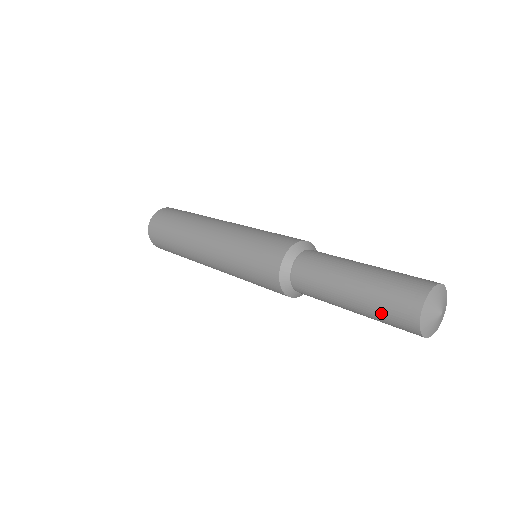
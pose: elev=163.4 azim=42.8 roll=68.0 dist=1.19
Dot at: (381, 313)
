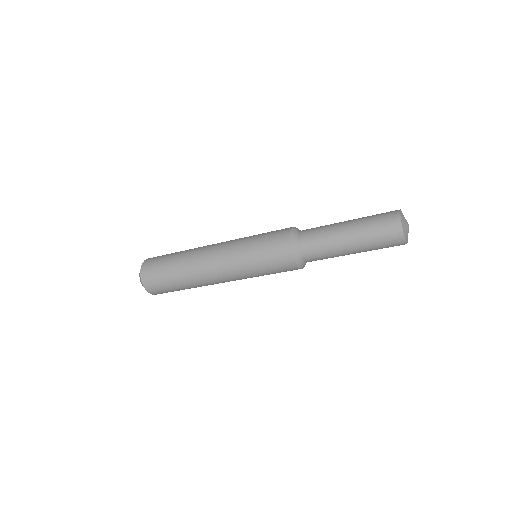
Dot at: (376, 240)
